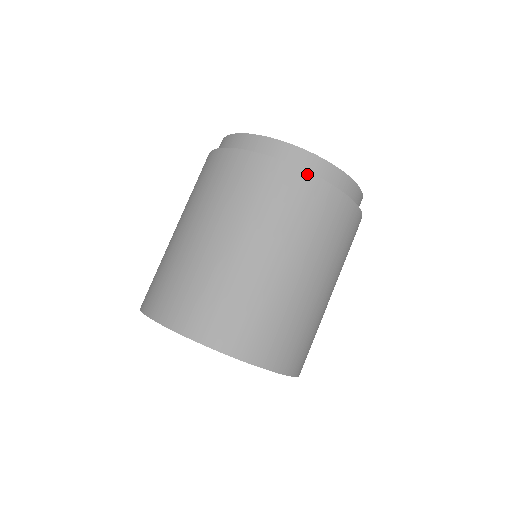
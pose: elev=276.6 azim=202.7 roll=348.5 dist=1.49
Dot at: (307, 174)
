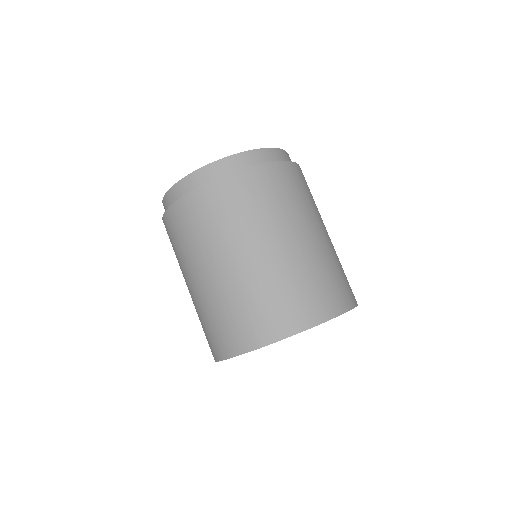
Dot at: (205, 186)
